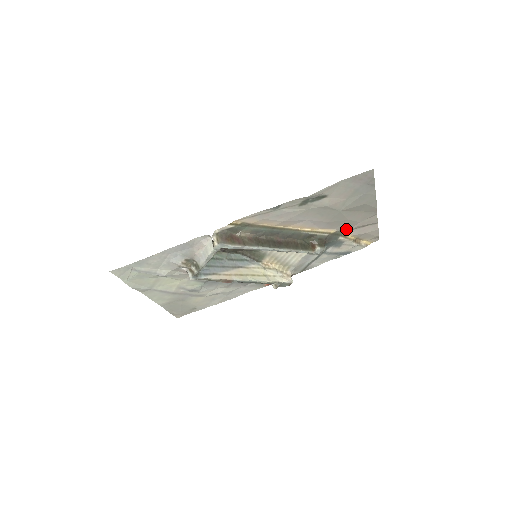
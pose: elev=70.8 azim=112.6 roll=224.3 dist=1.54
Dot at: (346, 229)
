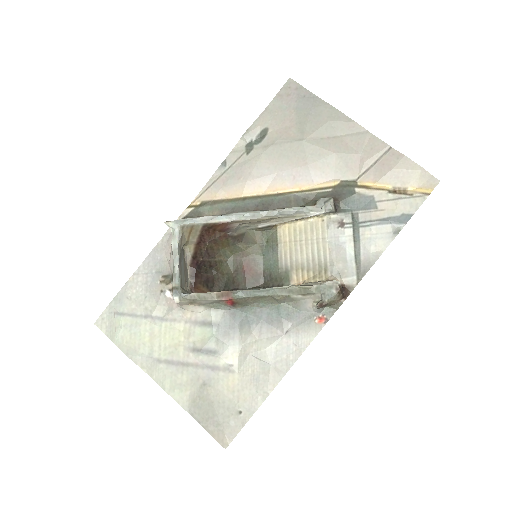
Dot at: (354, 175)
